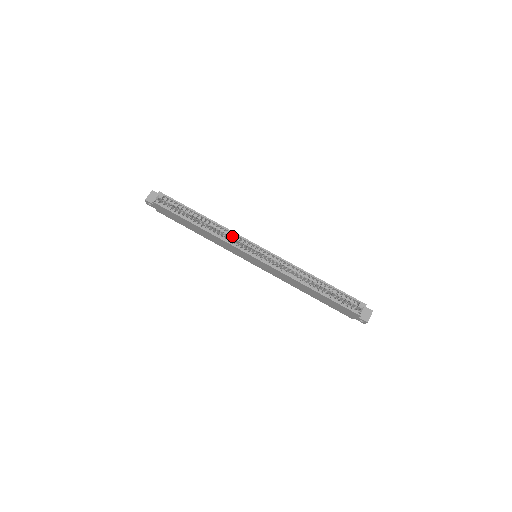
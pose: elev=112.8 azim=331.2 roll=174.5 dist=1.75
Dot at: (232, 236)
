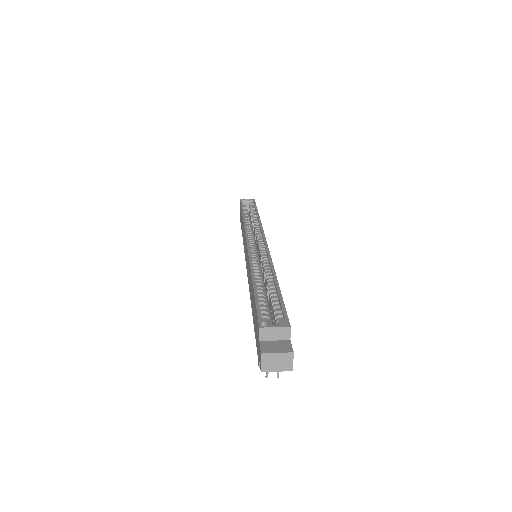
Dot at: (257, 230)
